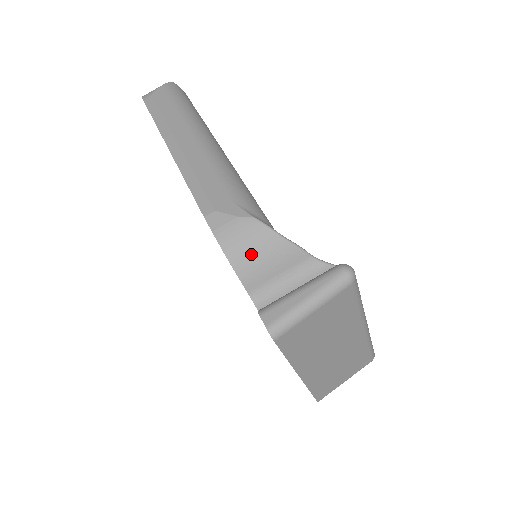
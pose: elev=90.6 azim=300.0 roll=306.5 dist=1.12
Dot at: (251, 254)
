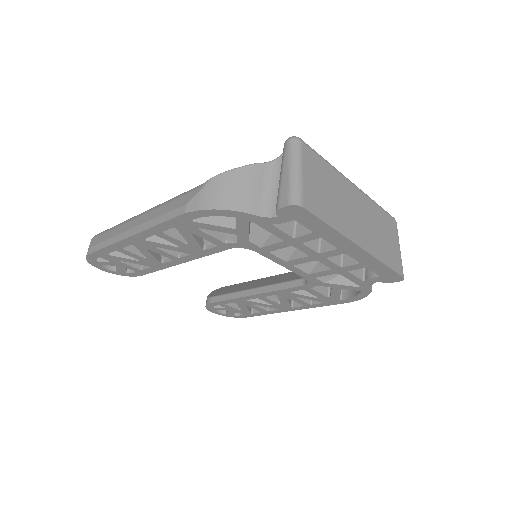
Dot at: (233, 193)
